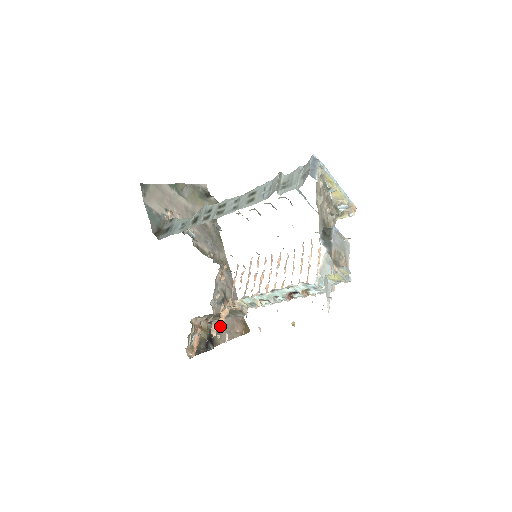
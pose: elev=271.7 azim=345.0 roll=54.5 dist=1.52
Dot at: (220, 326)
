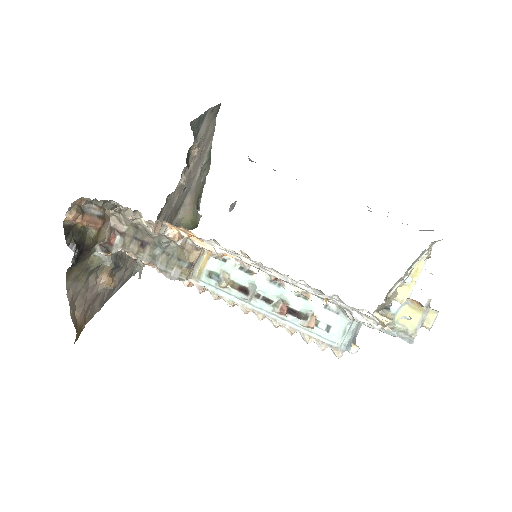
Dot at: (90, 273)
